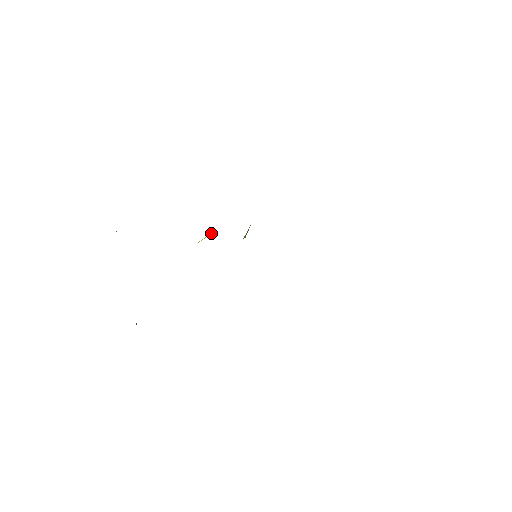
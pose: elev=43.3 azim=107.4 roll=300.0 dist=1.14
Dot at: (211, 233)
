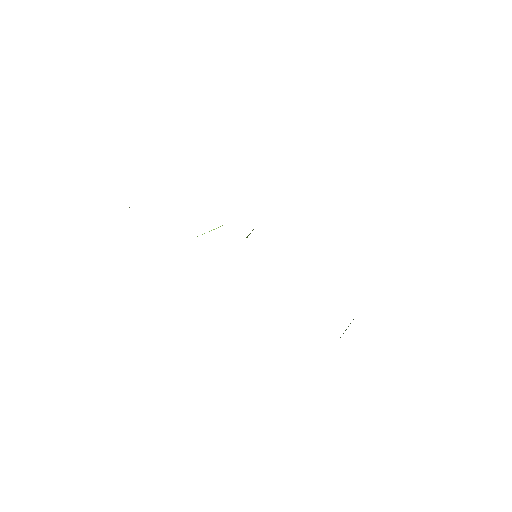
Dot at: (216, 228)
